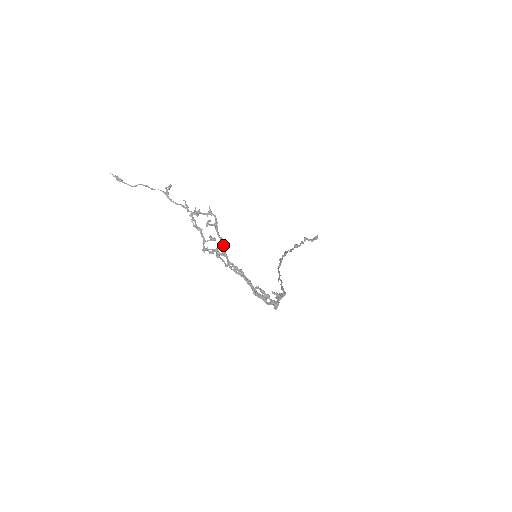
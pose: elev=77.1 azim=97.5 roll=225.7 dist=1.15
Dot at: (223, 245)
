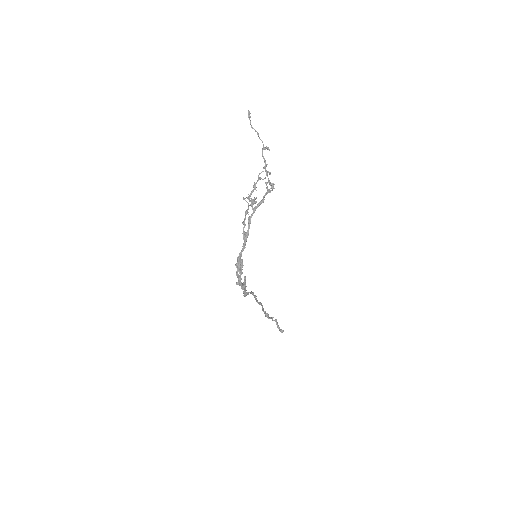
Dot at: (260, 204)
